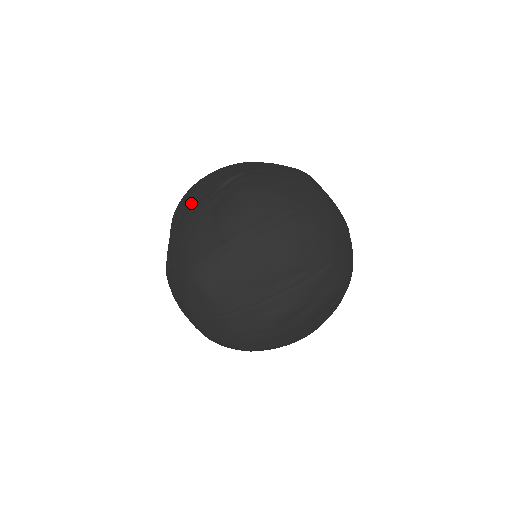
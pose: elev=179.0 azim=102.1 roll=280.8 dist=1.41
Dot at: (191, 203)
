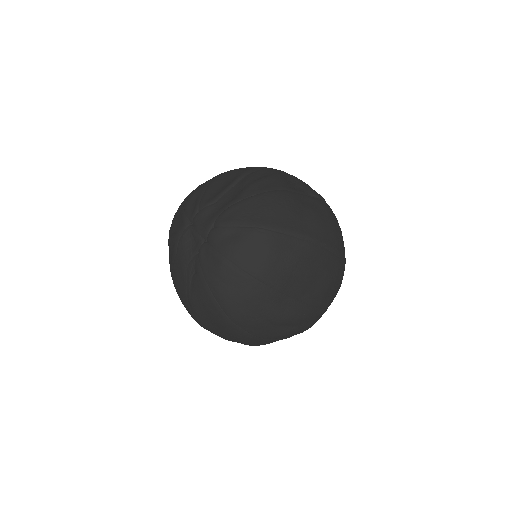
Dot at: (284, 182)
